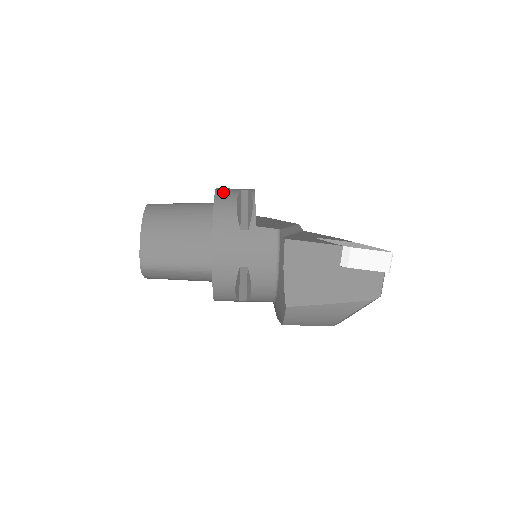
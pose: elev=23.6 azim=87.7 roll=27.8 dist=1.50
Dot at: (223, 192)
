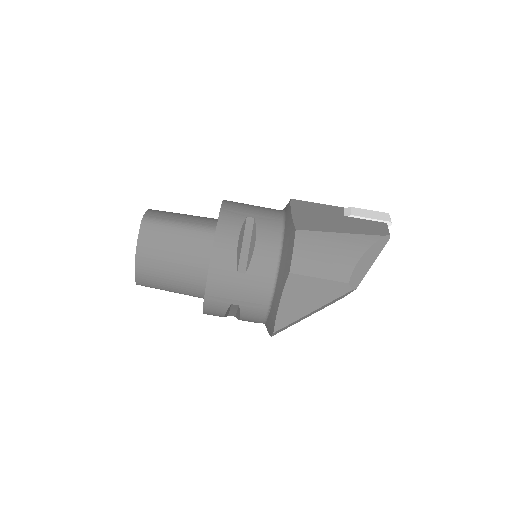
Dot at: occluded
